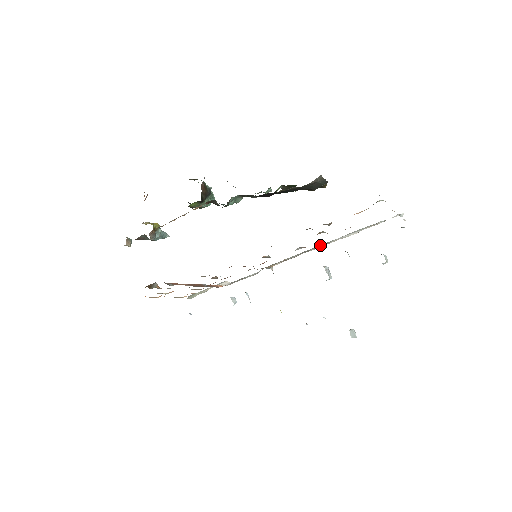
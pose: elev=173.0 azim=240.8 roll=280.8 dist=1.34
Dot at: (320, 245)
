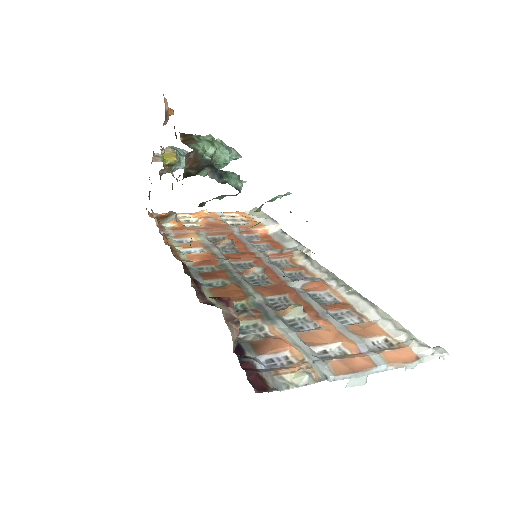
Dot at: (344, 284)
